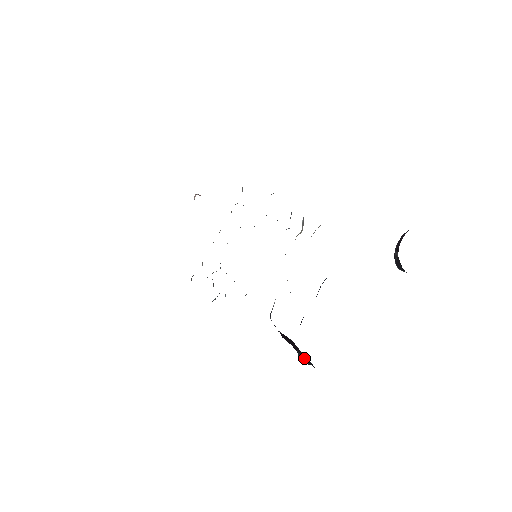
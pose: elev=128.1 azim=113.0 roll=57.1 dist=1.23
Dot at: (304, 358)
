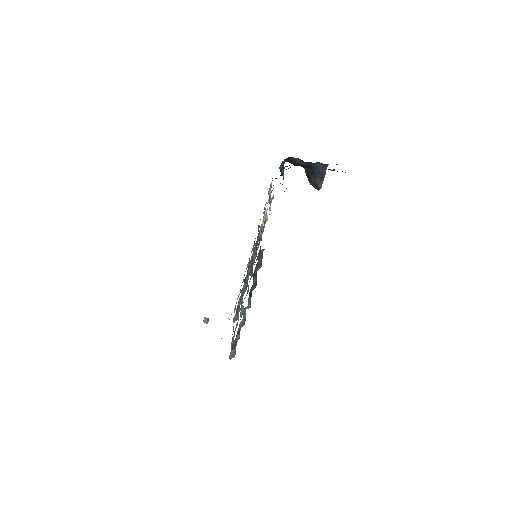
Dot at: occluded
